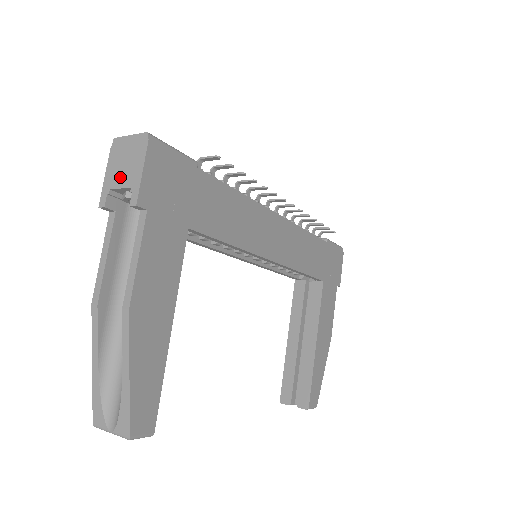
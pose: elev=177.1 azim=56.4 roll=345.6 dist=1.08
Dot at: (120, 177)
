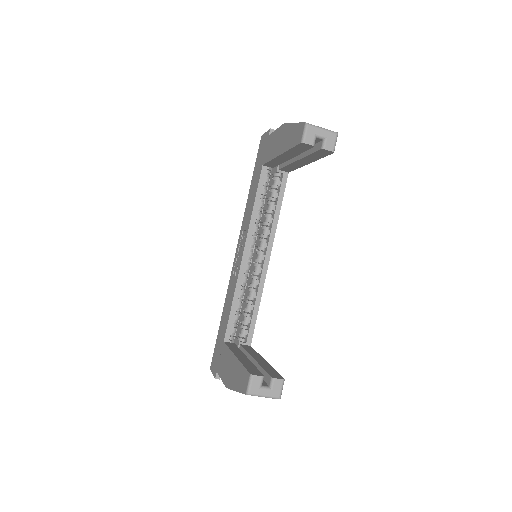
Dot at: occluded
